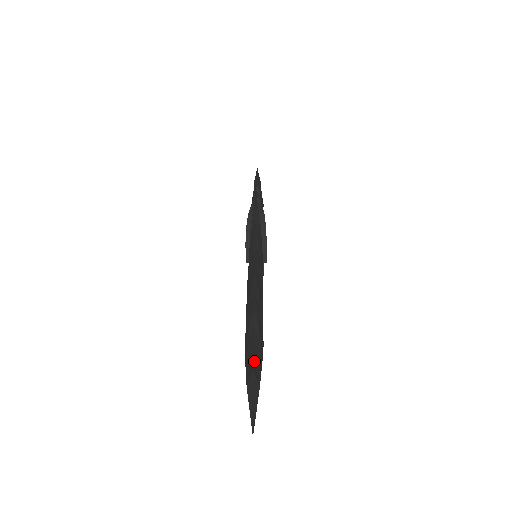
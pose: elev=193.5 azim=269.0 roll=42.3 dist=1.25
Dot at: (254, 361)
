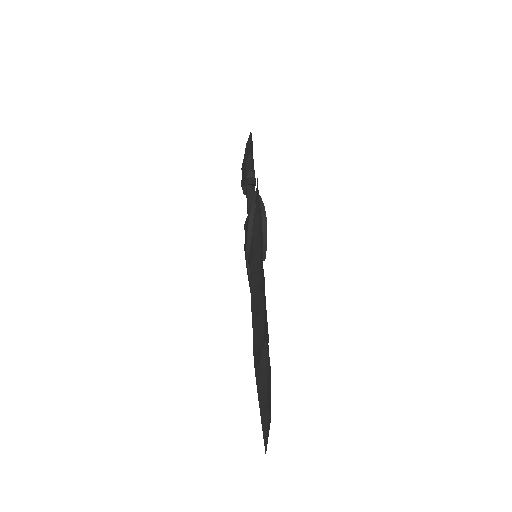
Dot at: (268, 396)
